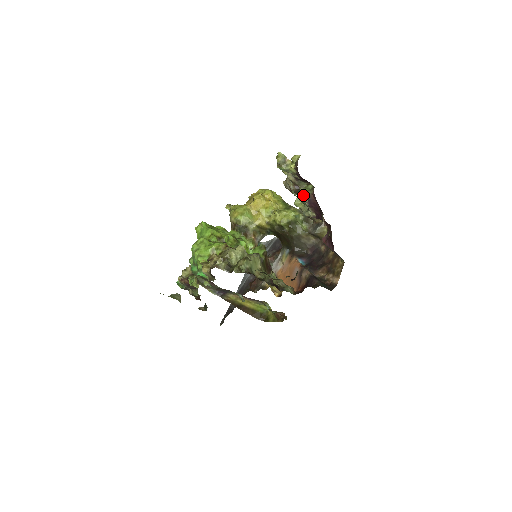
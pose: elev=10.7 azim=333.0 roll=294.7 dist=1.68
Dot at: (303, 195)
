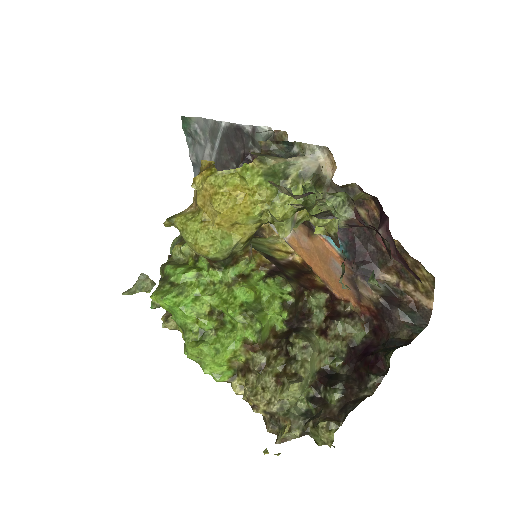
Dot at: occluded
